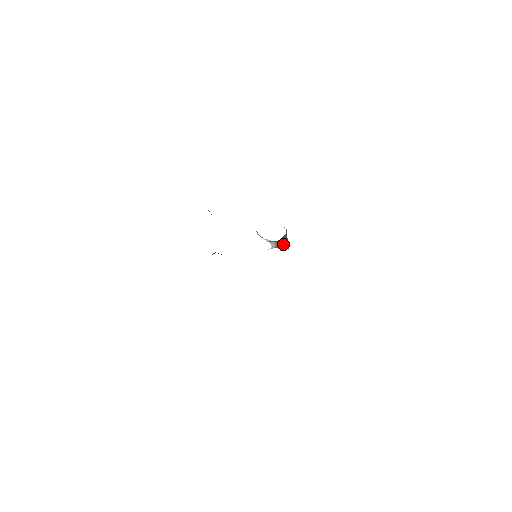
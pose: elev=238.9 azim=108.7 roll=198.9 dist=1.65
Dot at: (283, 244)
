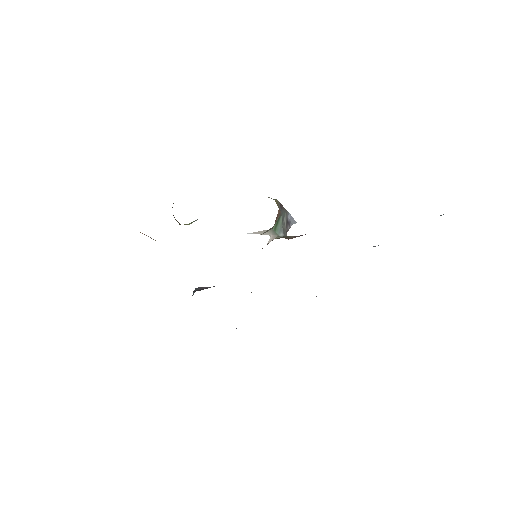
Dot at: (284, 224)
